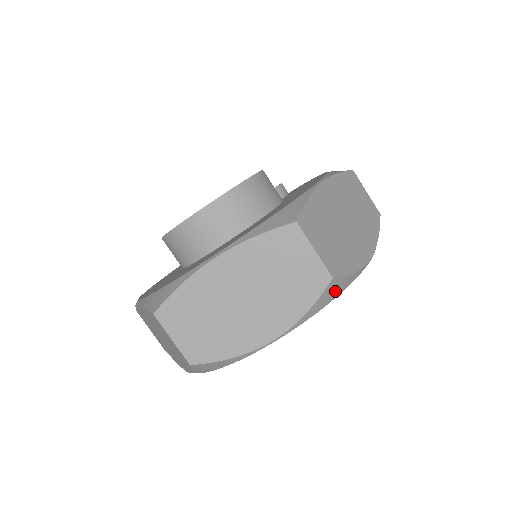
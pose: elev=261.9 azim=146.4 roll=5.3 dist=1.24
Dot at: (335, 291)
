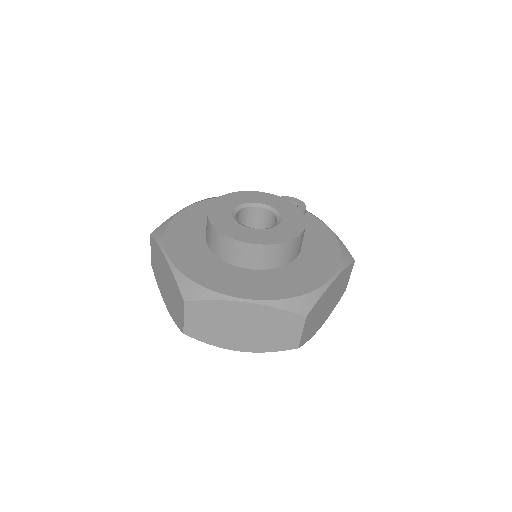
Dot at: occluded
